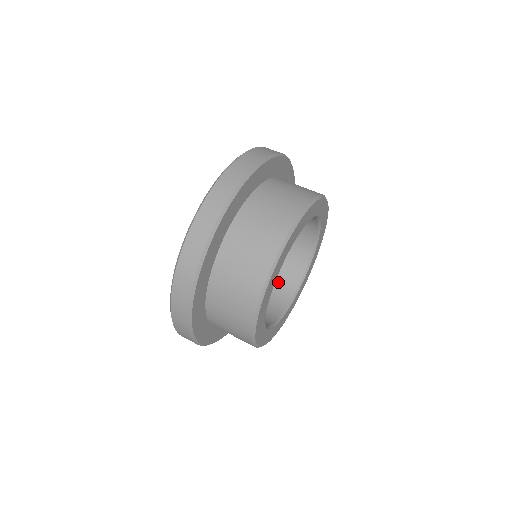
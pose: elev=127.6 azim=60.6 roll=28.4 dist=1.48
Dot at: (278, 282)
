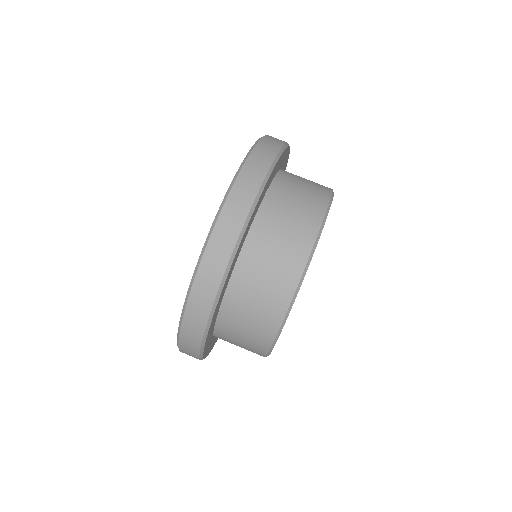
Dot at: occluded
